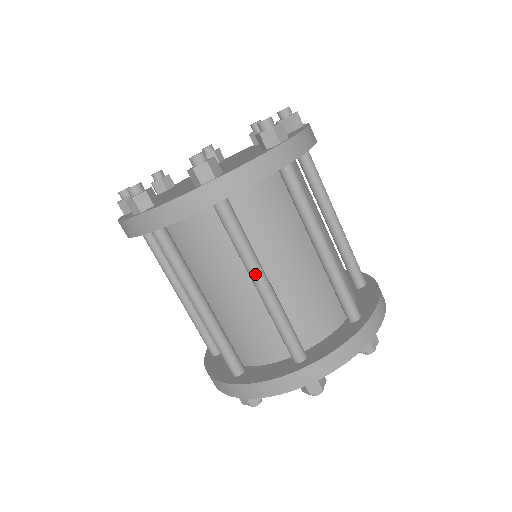
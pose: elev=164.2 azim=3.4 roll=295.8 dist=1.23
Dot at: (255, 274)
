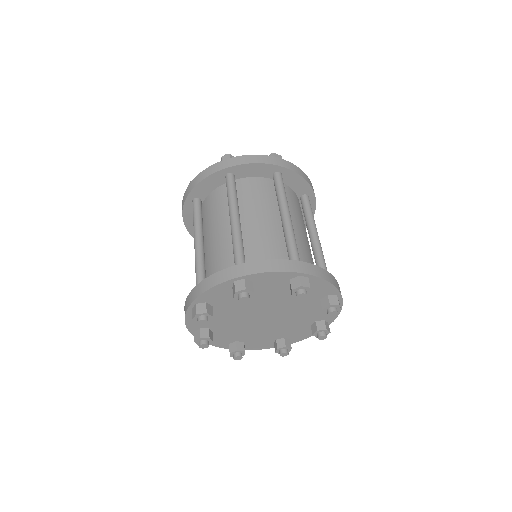
Dot at: (232, 210)
